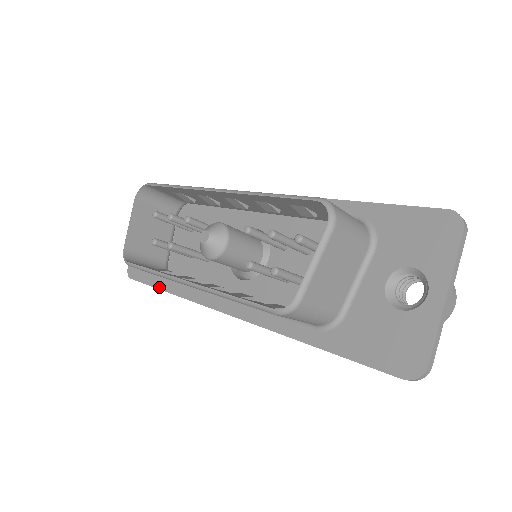
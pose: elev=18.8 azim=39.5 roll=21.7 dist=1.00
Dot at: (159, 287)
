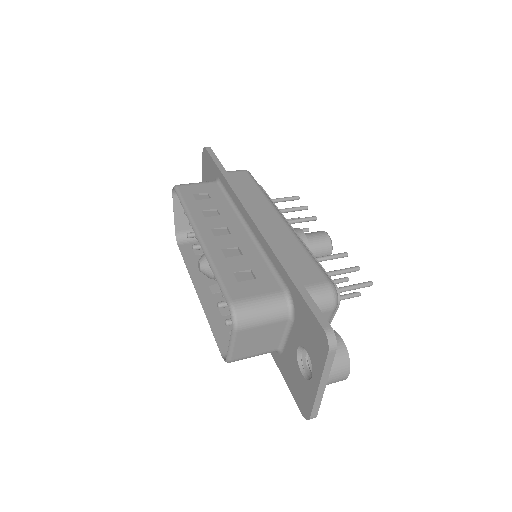
Dot at: occluded
